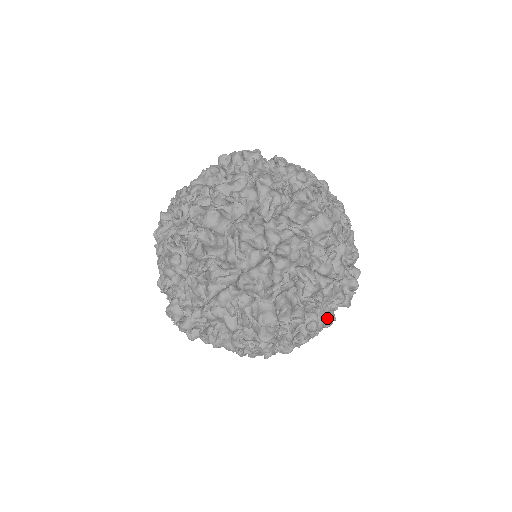
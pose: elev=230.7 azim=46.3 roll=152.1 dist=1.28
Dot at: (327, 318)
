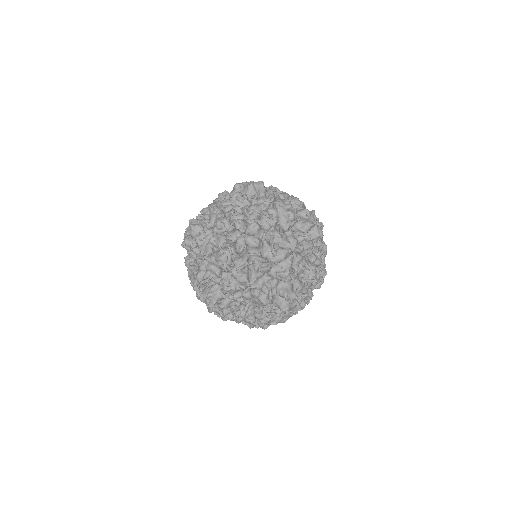
Dot at: (317, 256)
